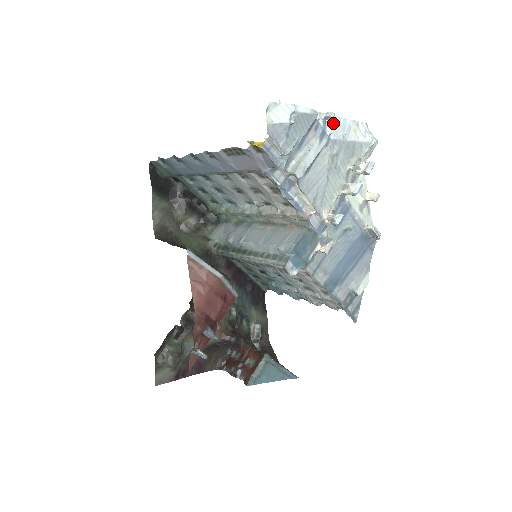
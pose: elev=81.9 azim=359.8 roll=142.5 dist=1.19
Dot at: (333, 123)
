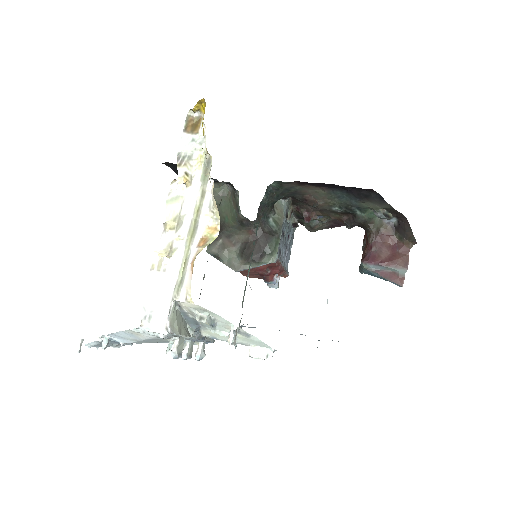
Dot at: (117, 336)
